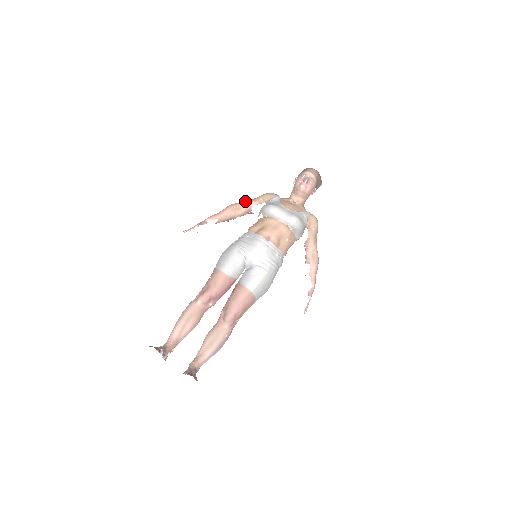
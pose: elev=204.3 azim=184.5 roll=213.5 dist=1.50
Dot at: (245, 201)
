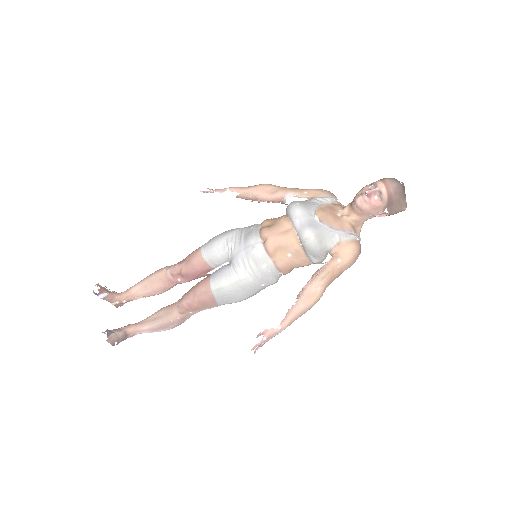
Dot at: (285, 187)
